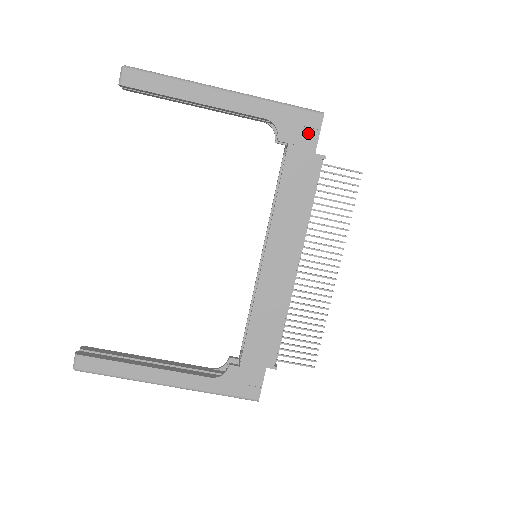
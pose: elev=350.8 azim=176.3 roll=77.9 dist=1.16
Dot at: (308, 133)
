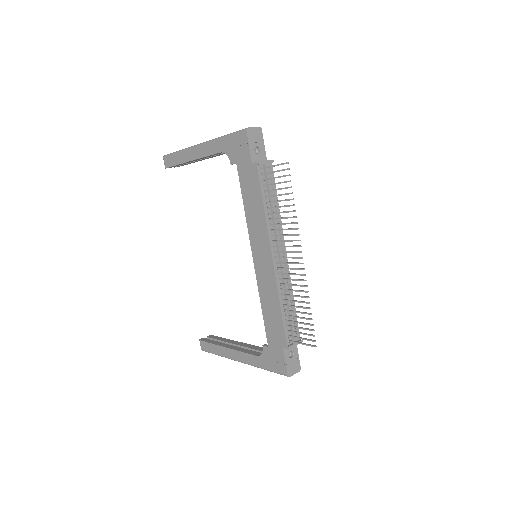
Dot at: (243, 150)
